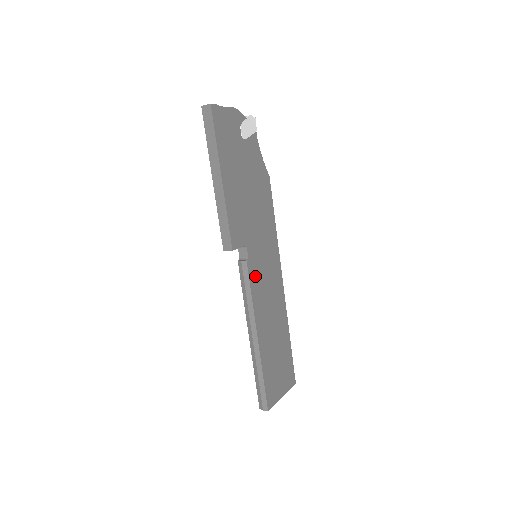
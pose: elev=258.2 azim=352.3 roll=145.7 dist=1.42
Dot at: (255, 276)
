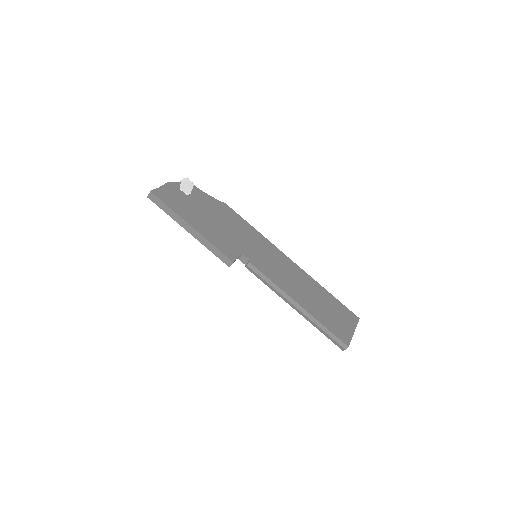
Dot at: (264, 268)
